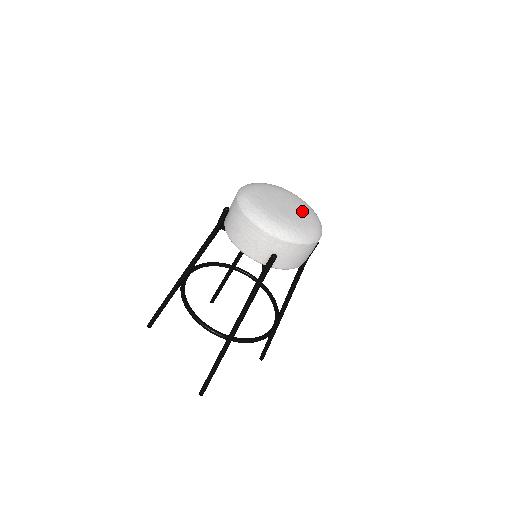
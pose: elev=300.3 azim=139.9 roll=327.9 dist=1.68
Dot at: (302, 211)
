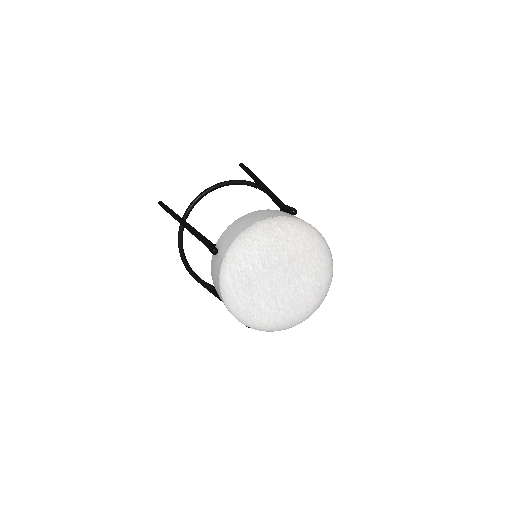
Dot at: (304, 286)
